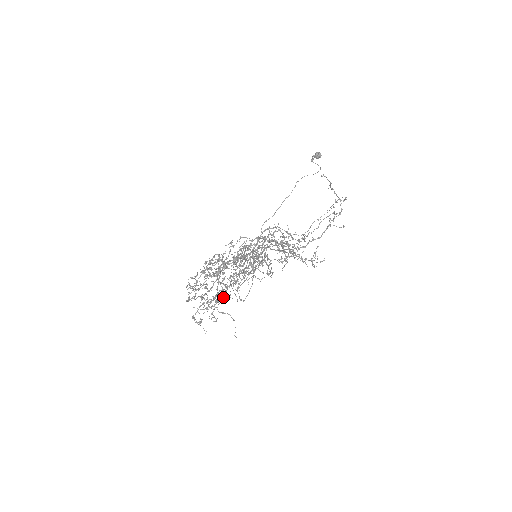
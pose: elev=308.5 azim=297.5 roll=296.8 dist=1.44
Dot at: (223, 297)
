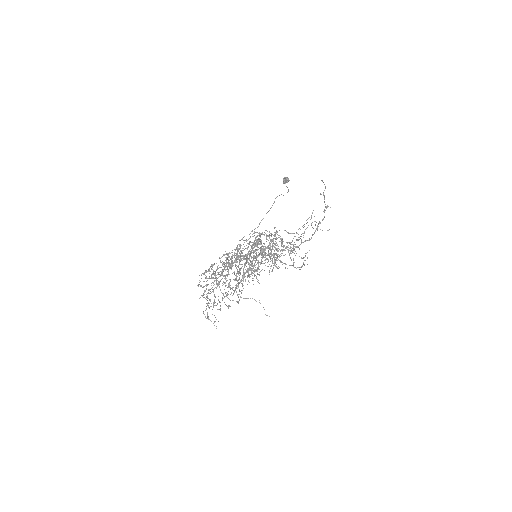
Dot at: (249, 282)
